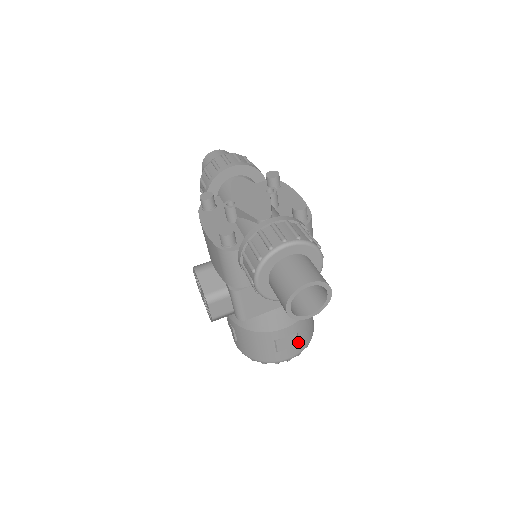
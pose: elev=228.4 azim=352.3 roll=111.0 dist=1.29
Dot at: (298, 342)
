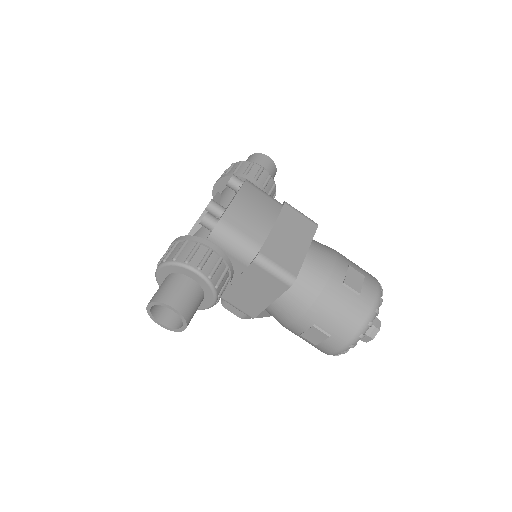
Dot at: (329, 335)
